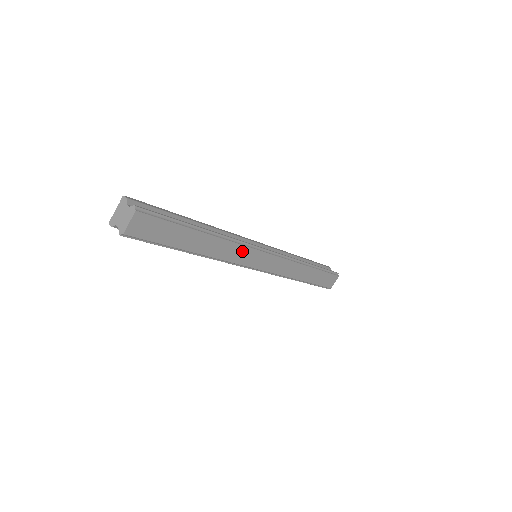
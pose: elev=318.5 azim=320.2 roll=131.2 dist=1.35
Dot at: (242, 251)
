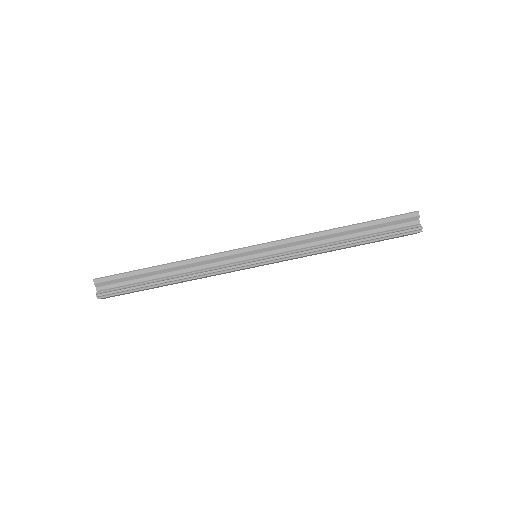
Dot at: (222, 273)
